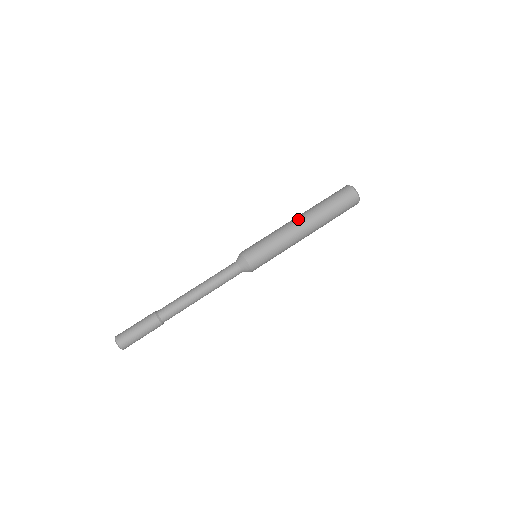
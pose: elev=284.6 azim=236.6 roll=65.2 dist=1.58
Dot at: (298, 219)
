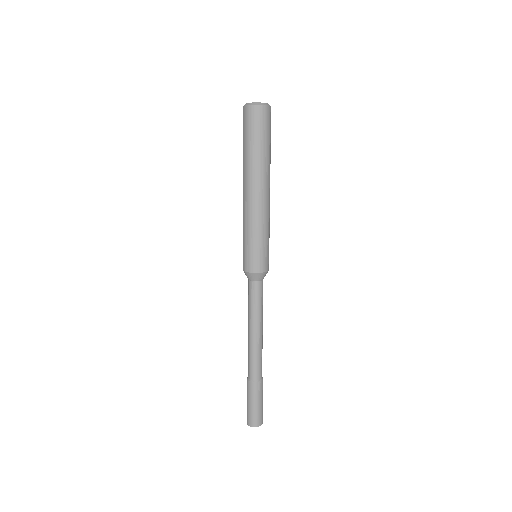
Dot at: (246, 191)
